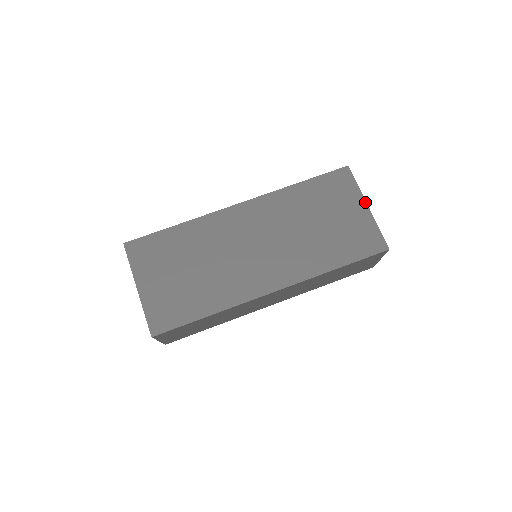
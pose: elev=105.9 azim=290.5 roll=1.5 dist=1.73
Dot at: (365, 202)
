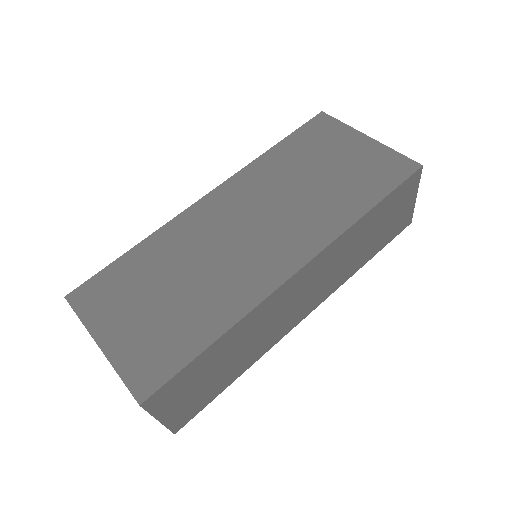
Dot at: (362, 134)
